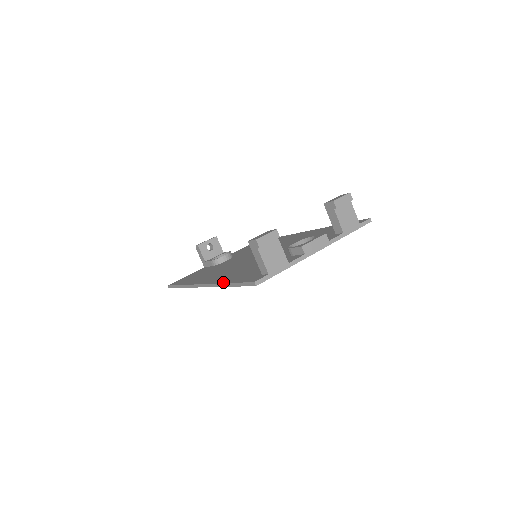
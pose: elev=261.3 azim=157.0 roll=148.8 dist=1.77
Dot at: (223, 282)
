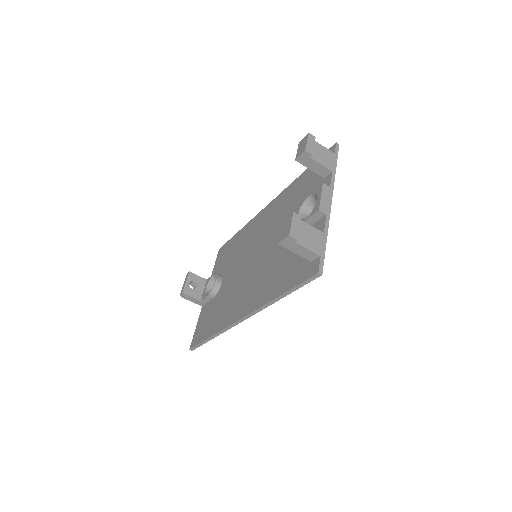
Dot at: (270, 300)
